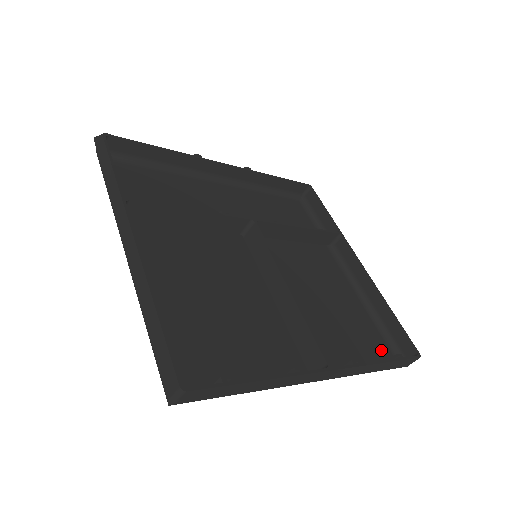
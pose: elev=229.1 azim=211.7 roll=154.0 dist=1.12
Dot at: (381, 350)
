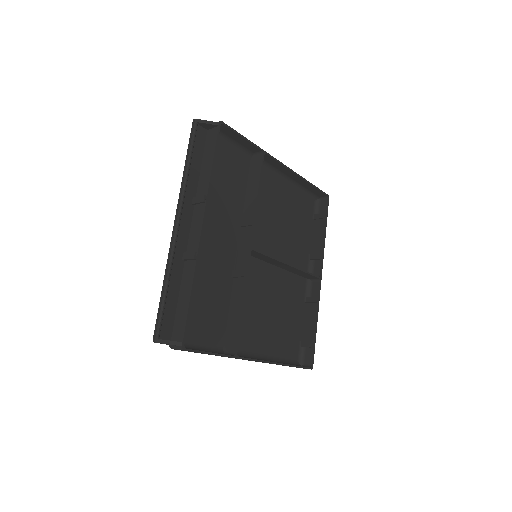
Dot at: (309, 207)
